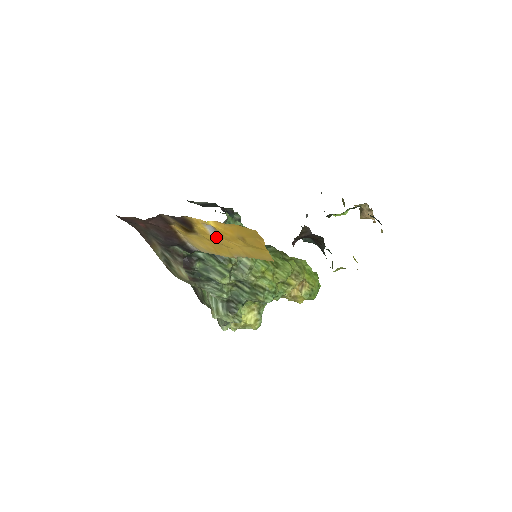
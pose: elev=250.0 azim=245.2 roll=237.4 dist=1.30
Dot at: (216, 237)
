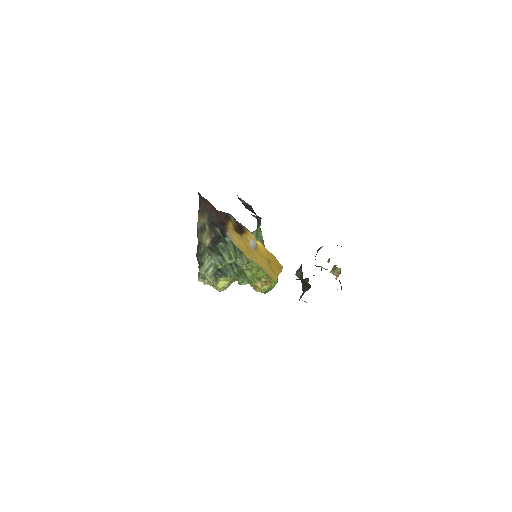
Dot at: (252, 247)
